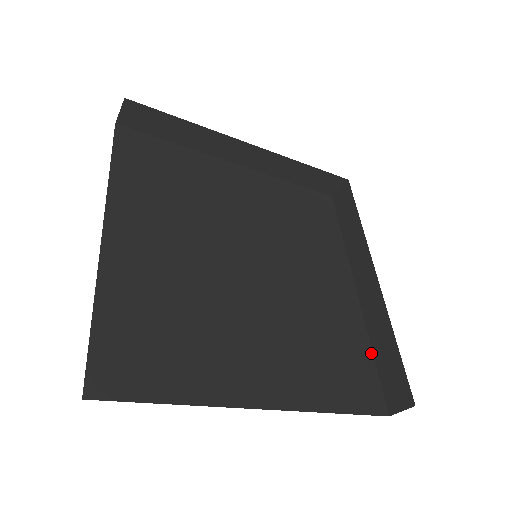
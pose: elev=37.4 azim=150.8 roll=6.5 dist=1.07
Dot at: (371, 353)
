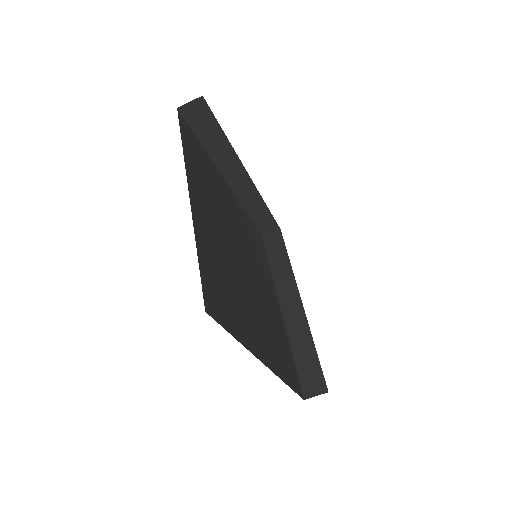
Dot at: (292, 355)
